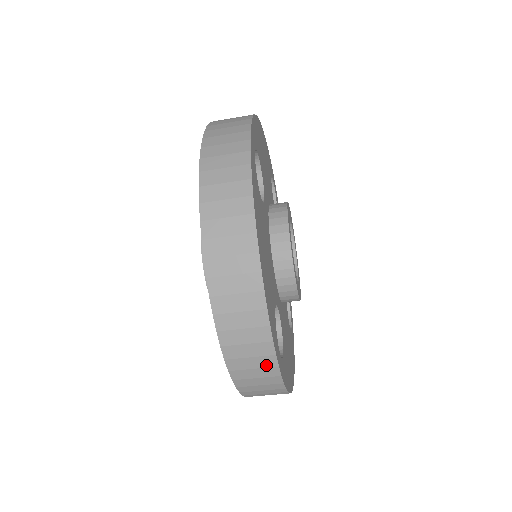
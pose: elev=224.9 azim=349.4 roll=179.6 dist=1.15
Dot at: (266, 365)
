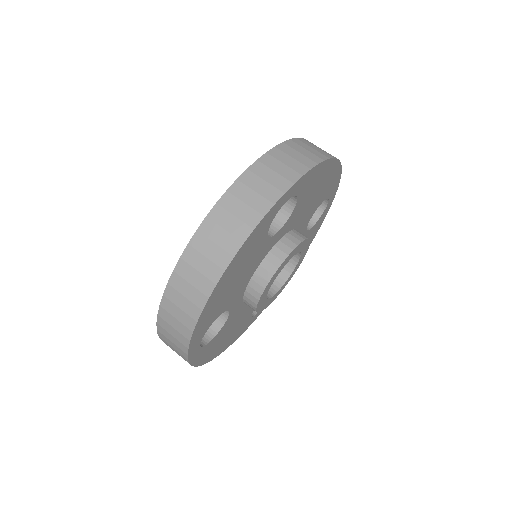
Dot at: (180, 348)
